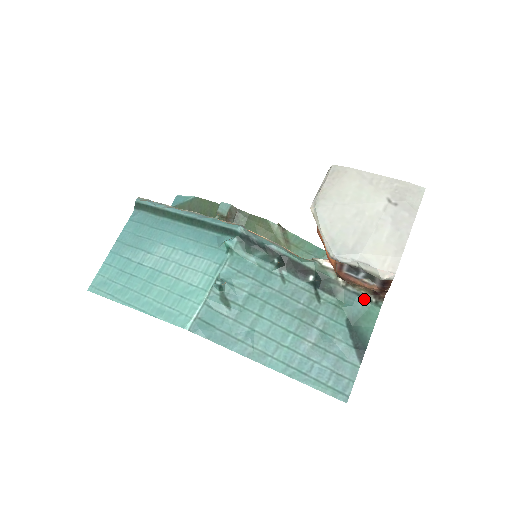
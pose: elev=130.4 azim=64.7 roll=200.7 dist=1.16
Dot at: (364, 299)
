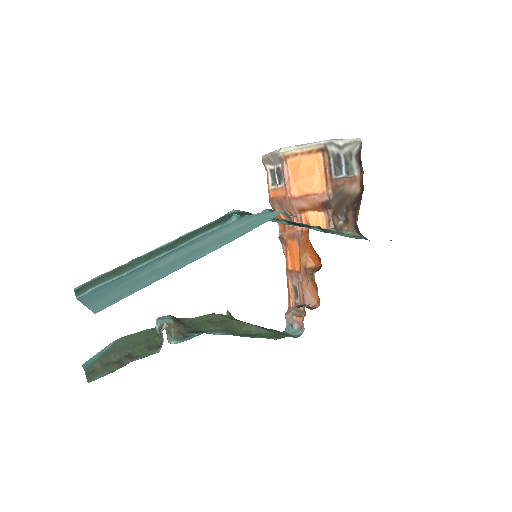
Dot at: (355, 237)
